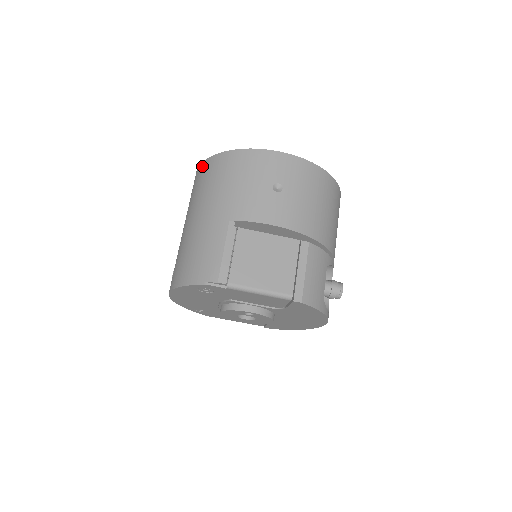
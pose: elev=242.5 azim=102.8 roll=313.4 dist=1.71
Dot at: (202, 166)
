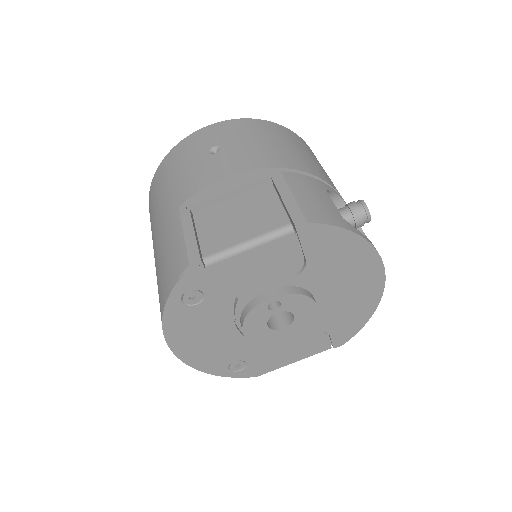
Dot at: occluded
